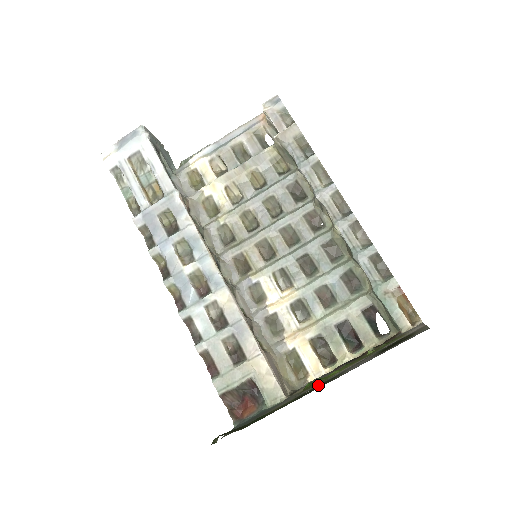
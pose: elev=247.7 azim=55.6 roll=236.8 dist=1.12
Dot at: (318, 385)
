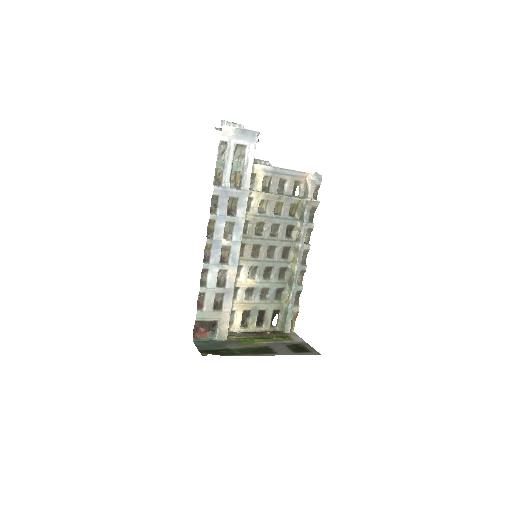
Dot at: (256, 347)
